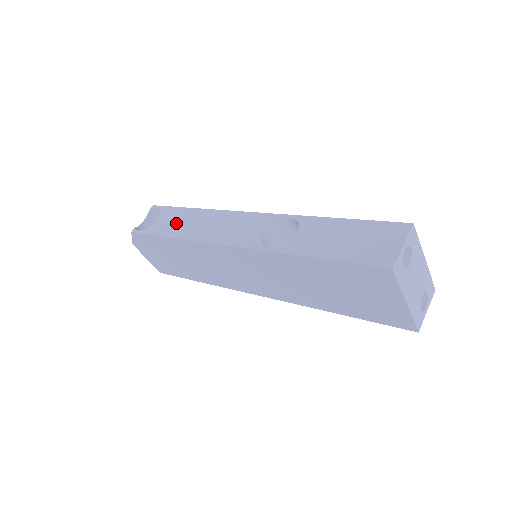
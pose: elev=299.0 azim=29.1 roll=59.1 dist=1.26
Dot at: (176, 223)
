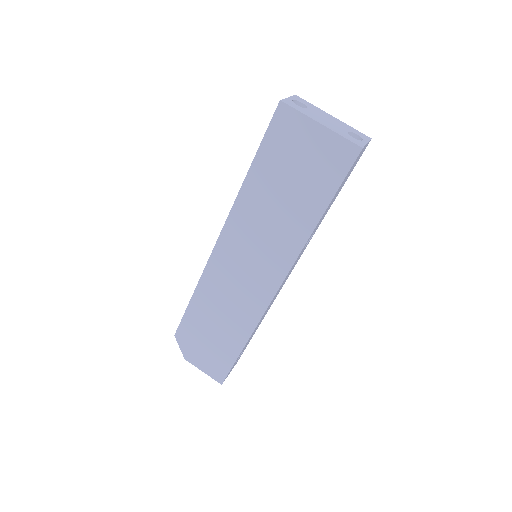
Dot at: occluded
